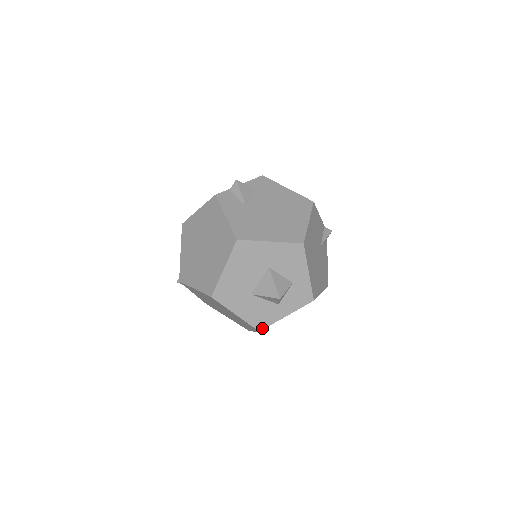
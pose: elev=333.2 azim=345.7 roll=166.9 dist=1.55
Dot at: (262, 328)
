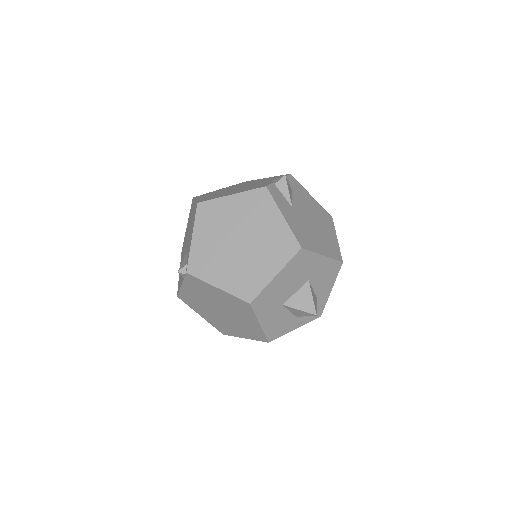
Dot at: (272, 339)
